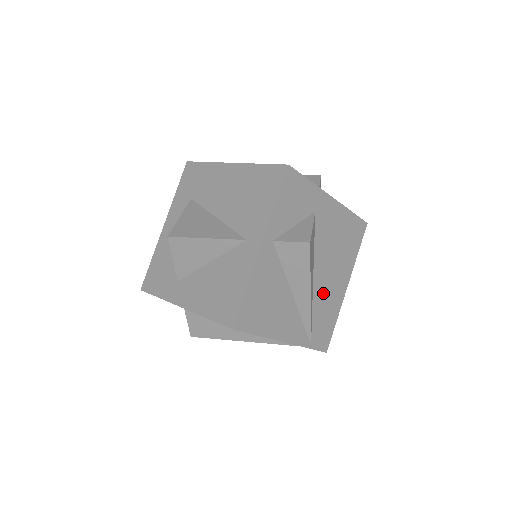
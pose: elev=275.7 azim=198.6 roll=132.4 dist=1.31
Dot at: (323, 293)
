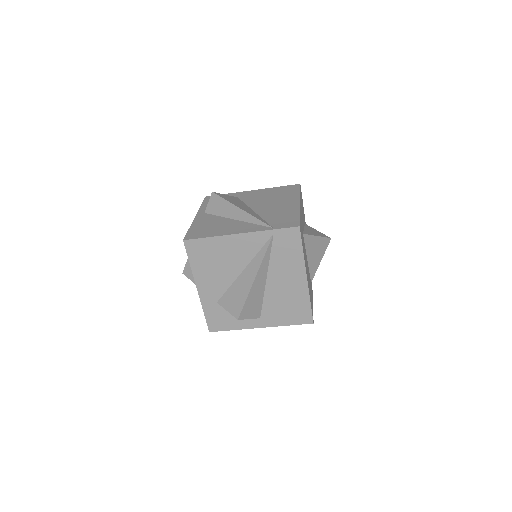
Dot at: (270, 212)
